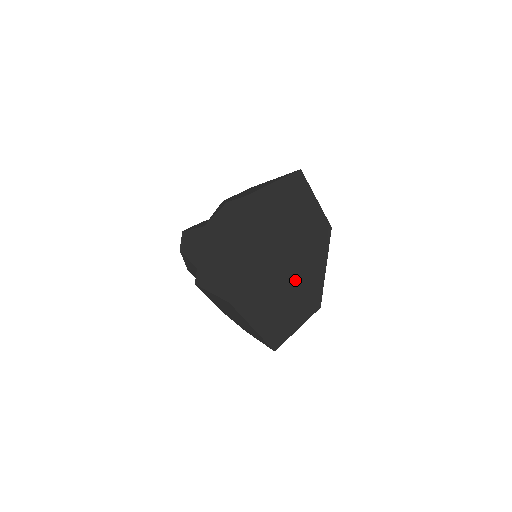
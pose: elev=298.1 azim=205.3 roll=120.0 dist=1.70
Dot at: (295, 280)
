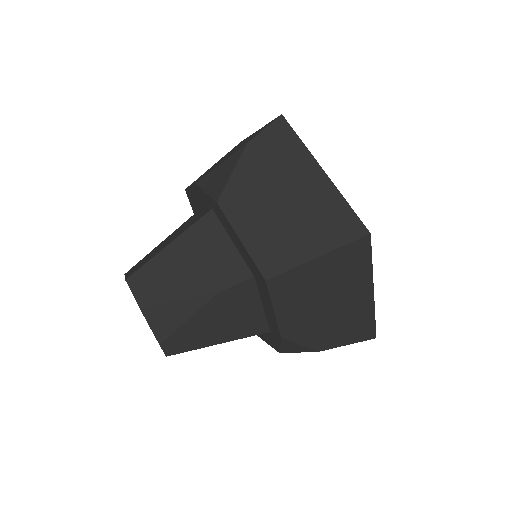
Dot at: occluded
